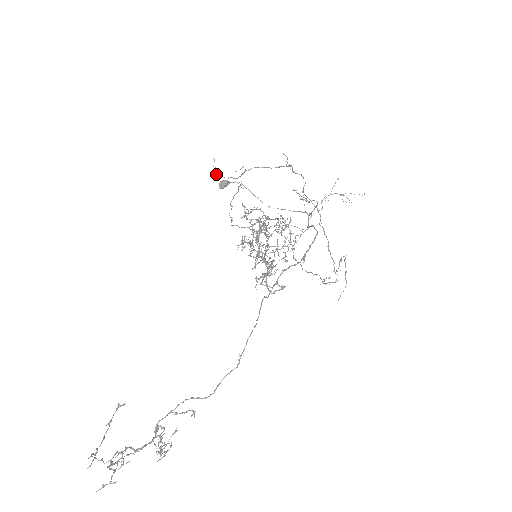
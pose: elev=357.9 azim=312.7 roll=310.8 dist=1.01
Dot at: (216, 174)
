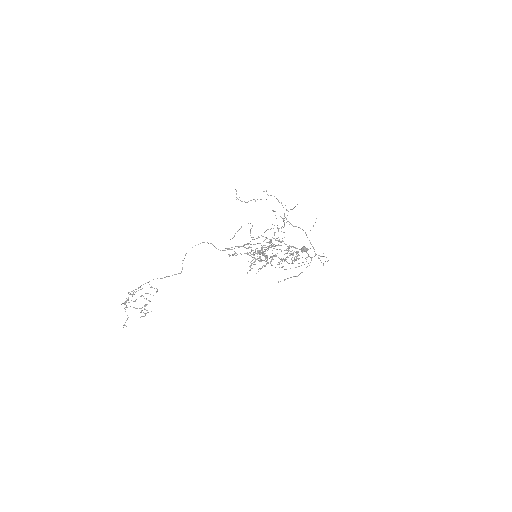
Dot at: occluded
